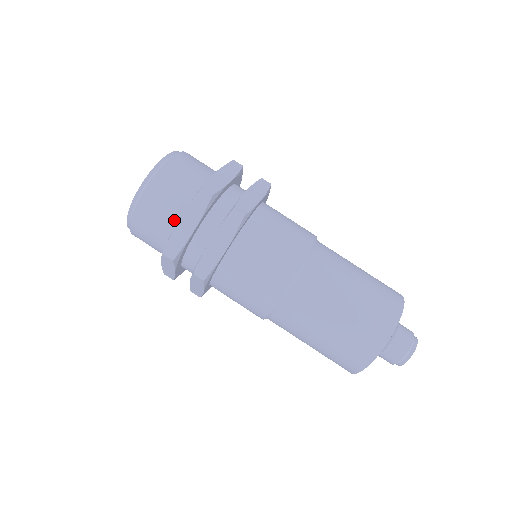
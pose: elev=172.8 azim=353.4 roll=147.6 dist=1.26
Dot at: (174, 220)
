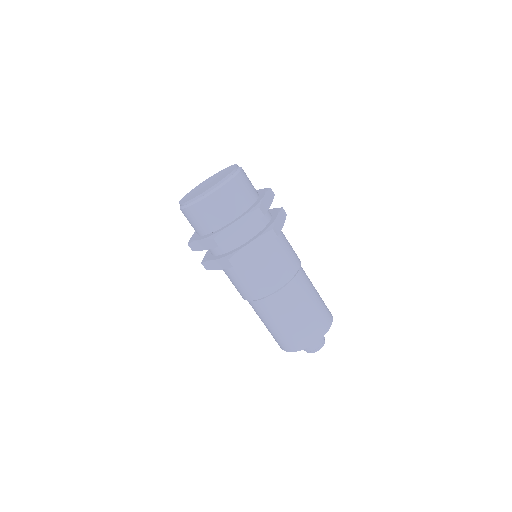
Dot at: (228, 218)
